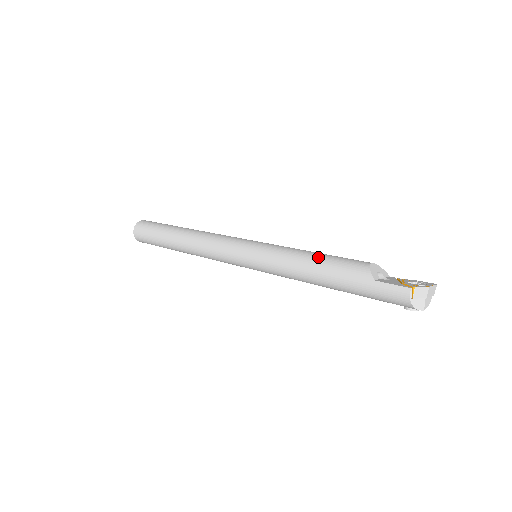
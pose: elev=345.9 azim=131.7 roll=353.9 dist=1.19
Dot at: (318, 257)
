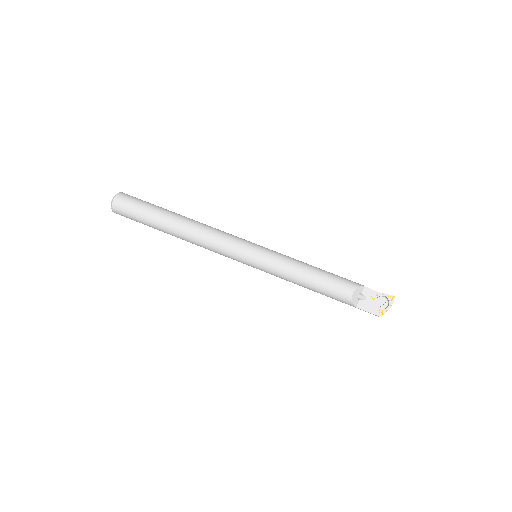
Dot at: (313, 285)
